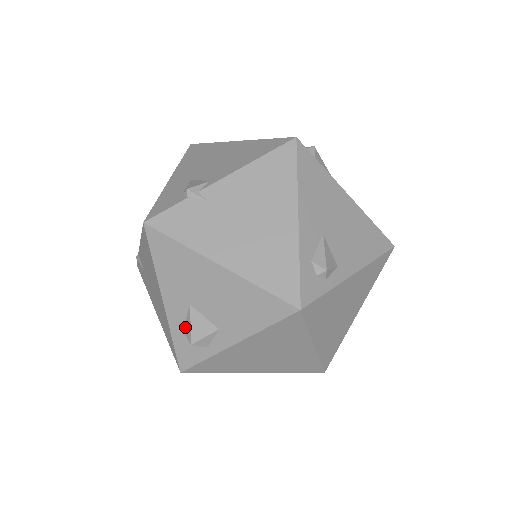
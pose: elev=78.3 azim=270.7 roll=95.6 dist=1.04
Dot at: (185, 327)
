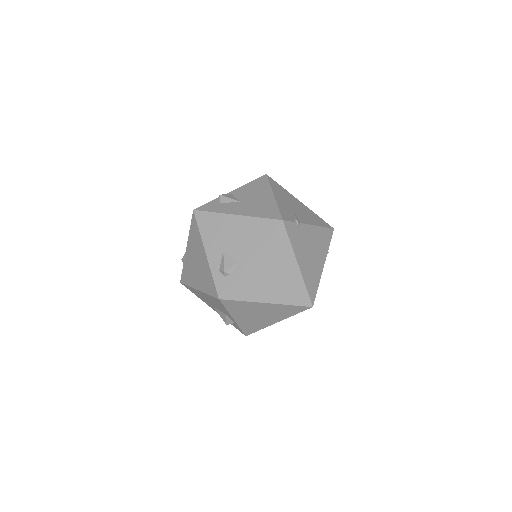
Dot at: occluded
